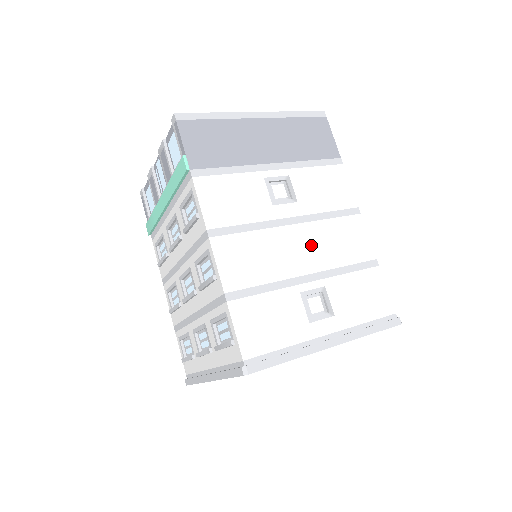
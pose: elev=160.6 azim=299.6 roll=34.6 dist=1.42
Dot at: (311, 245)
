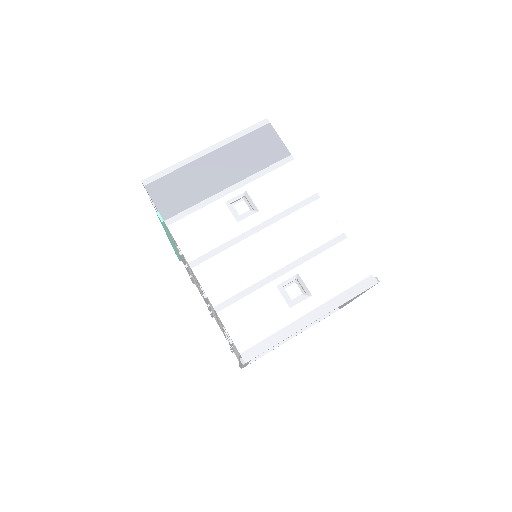
Dot at: (278, 243)
